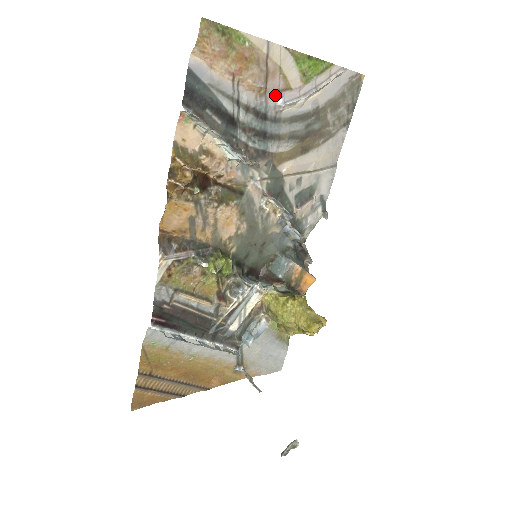
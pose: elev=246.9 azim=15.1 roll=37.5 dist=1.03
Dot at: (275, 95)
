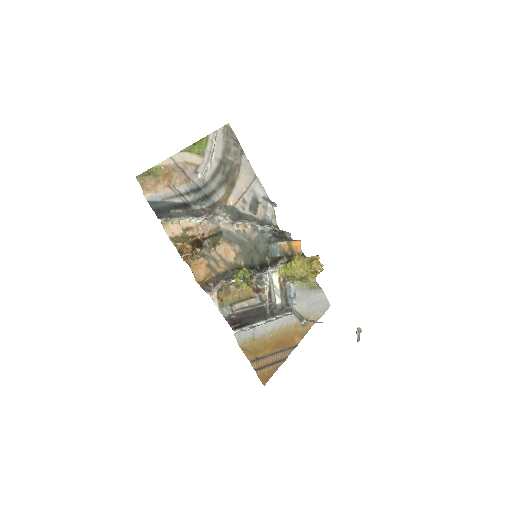
Dot at: (195, 175)
